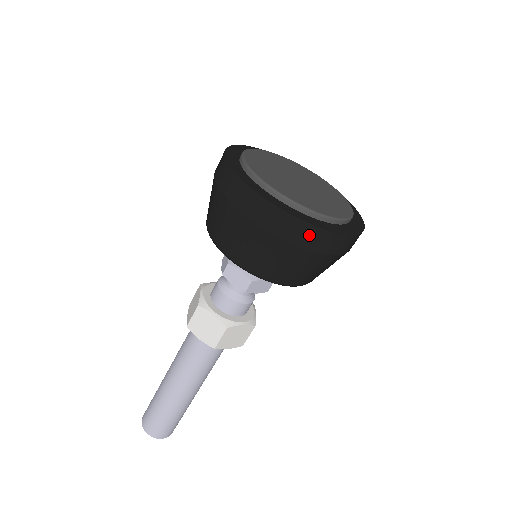
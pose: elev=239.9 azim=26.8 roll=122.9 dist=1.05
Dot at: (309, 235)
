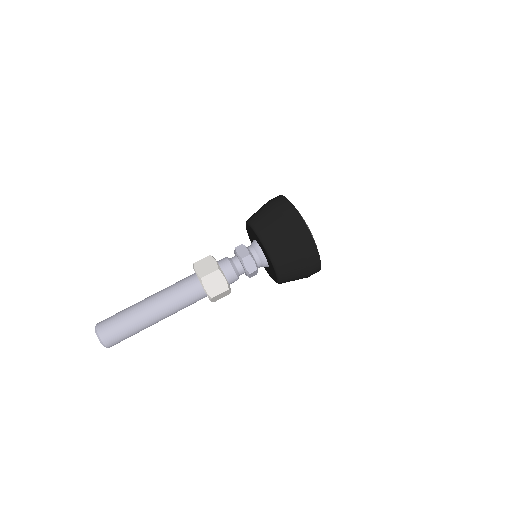
Dot at: (300, 225)
